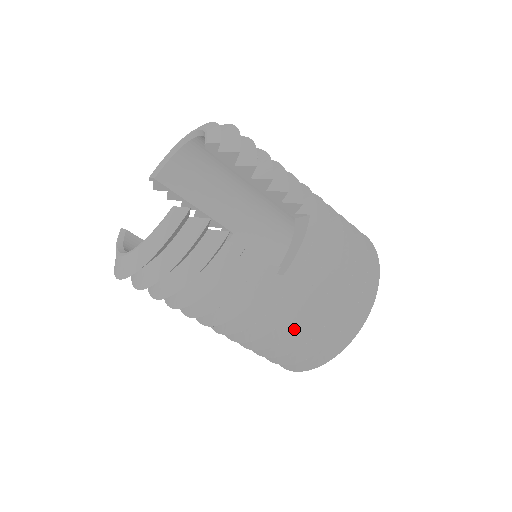
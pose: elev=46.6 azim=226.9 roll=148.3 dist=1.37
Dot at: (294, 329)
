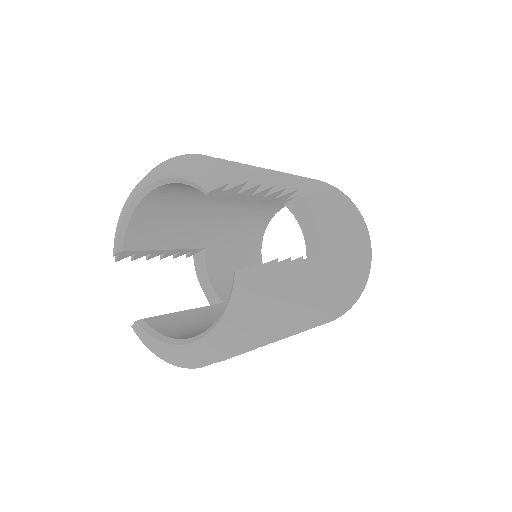
Dot at: (340, 293)
